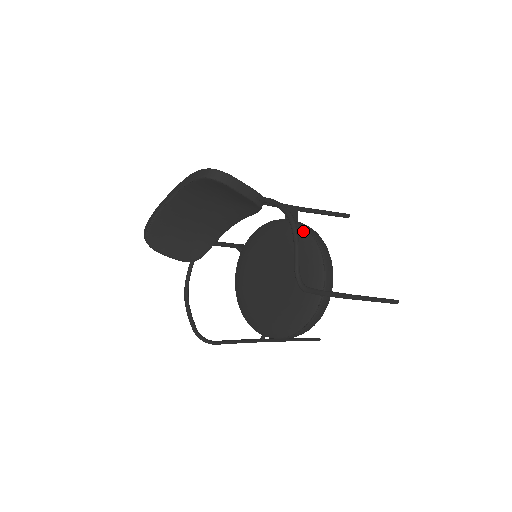
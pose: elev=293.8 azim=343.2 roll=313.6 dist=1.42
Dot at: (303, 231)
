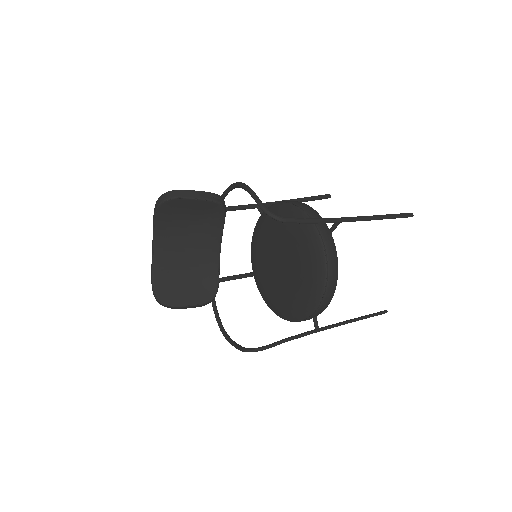
Dot at: (275, 206)
